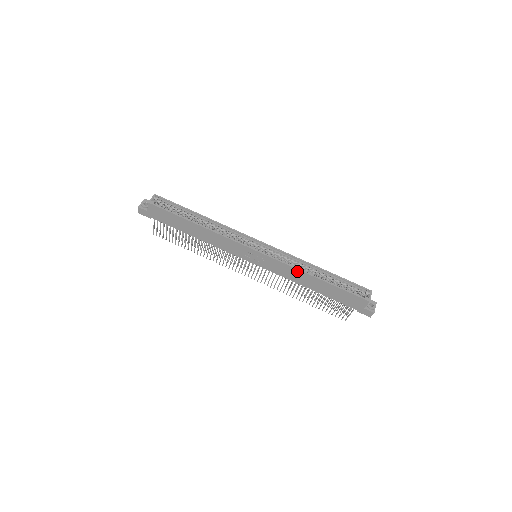
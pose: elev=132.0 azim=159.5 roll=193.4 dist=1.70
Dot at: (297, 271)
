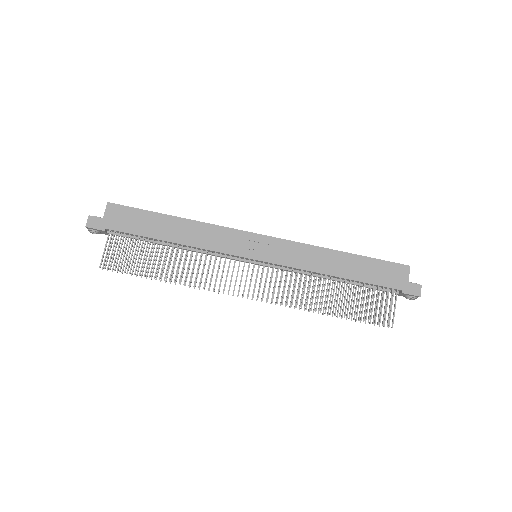
Dot at: (315, 249)
